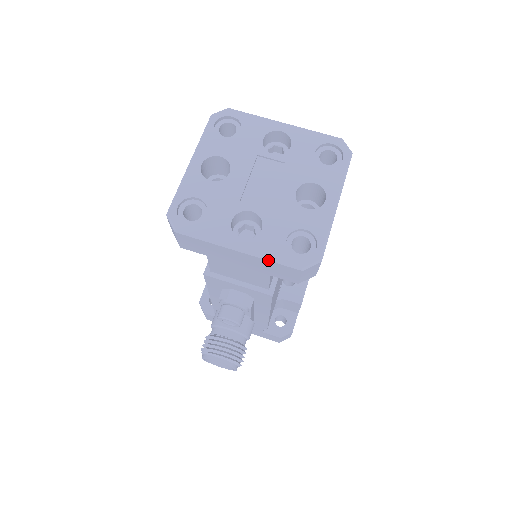
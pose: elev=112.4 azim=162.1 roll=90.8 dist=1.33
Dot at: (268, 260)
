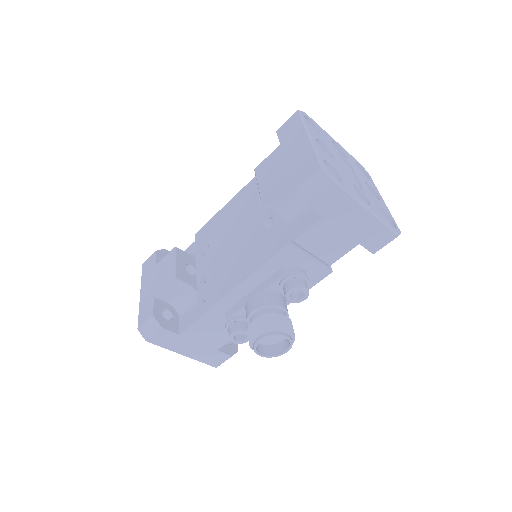
Dot at: (383, 223)
